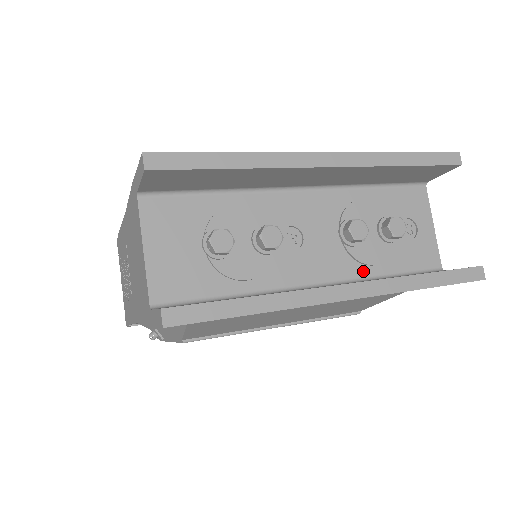
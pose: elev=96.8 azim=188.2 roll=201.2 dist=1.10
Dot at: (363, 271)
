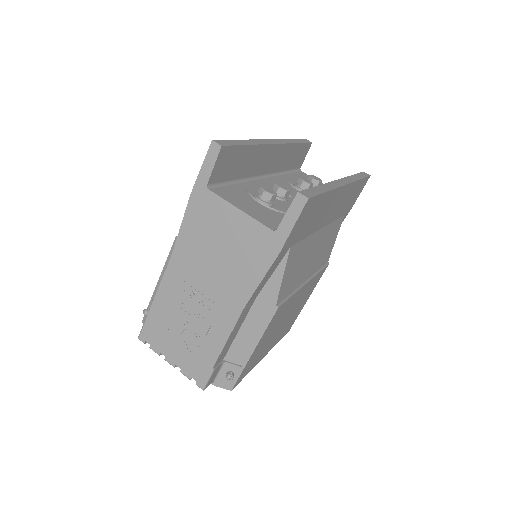
Dot at: occluded
